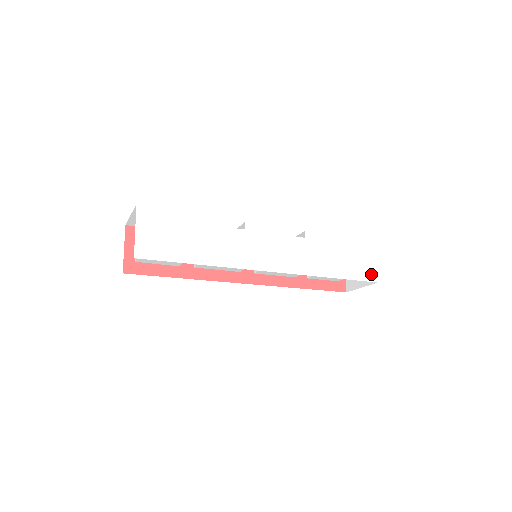
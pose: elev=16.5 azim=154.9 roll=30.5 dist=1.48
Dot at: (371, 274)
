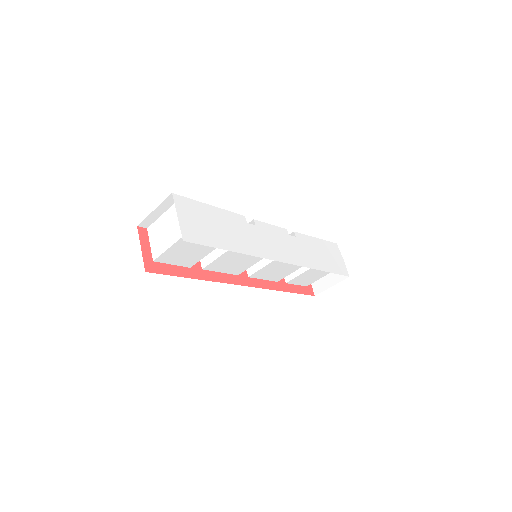
Dot at: (343, 270)
